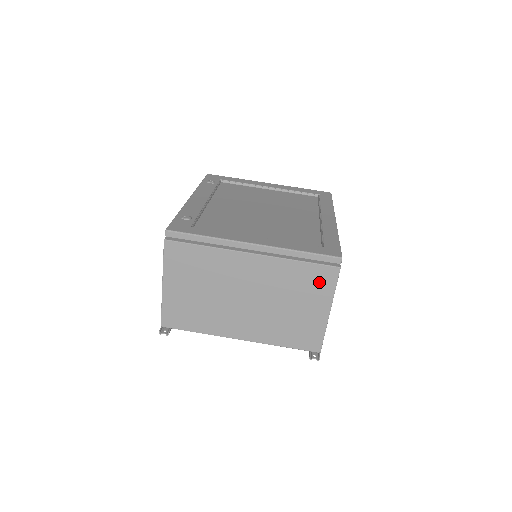
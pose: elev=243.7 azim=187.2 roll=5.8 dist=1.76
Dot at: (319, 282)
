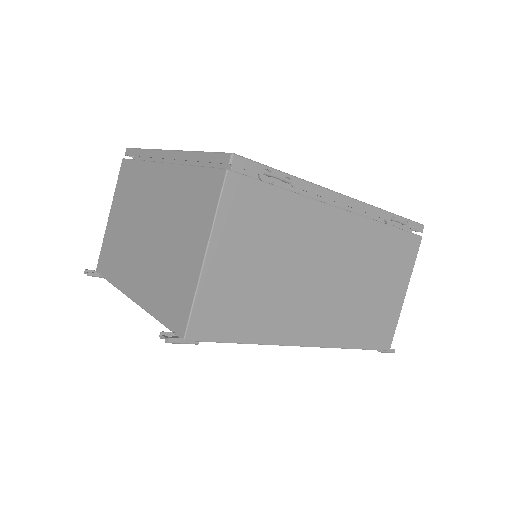
Dot at: (204, 199)
